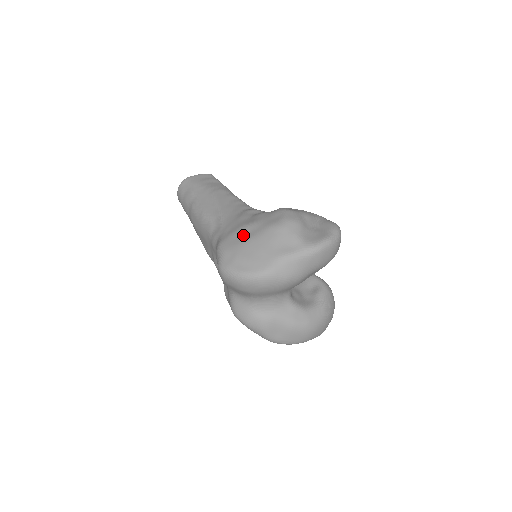
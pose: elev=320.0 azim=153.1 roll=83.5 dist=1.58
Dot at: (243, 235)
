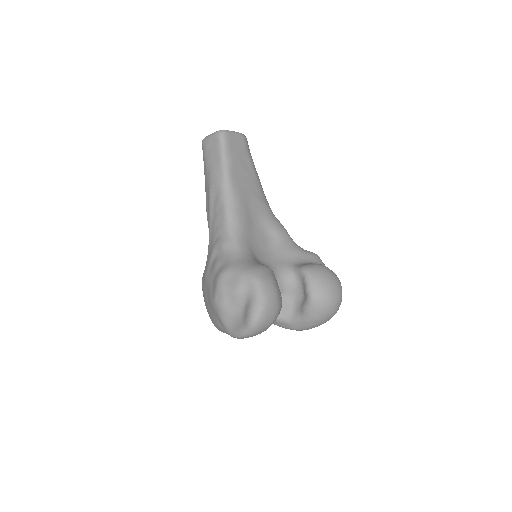
Dot at: (205, 286)
